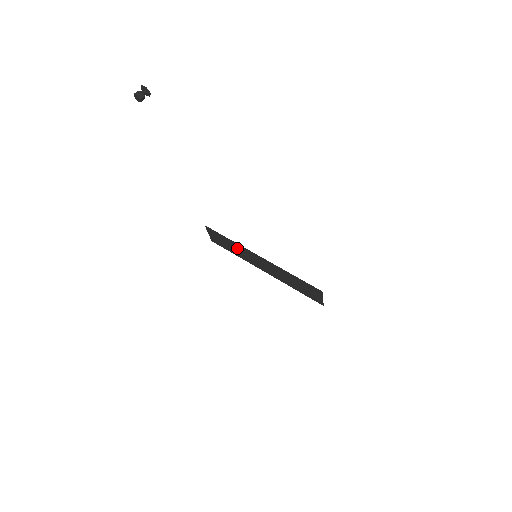
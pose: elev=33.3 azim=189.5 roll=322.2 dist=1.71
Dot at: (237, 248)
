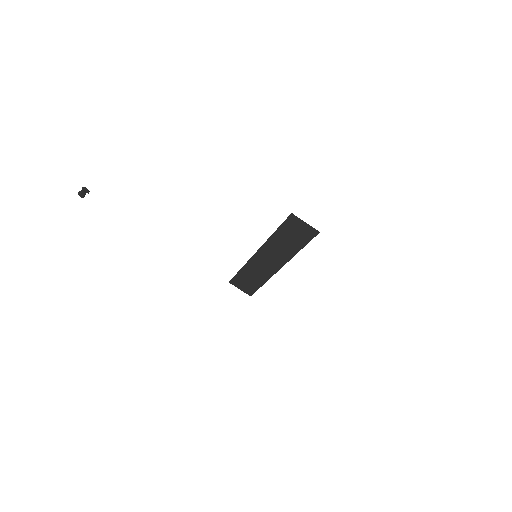
Dot at: (252, 272)
